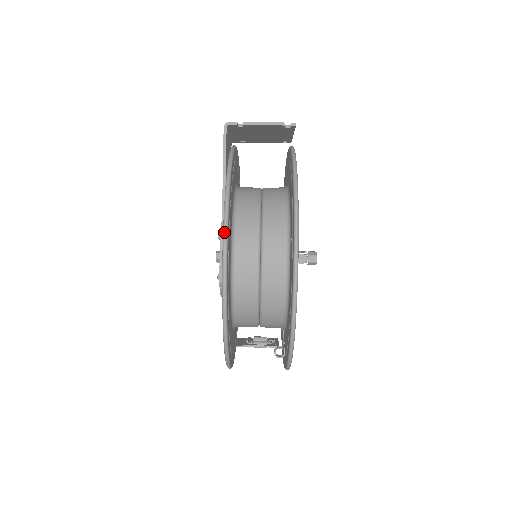
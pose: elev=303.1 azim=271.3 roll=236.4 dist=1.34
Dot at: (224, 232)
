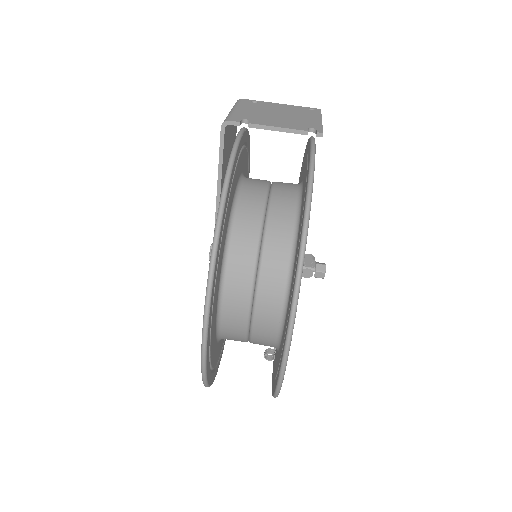
Dot at: (204, 318)
